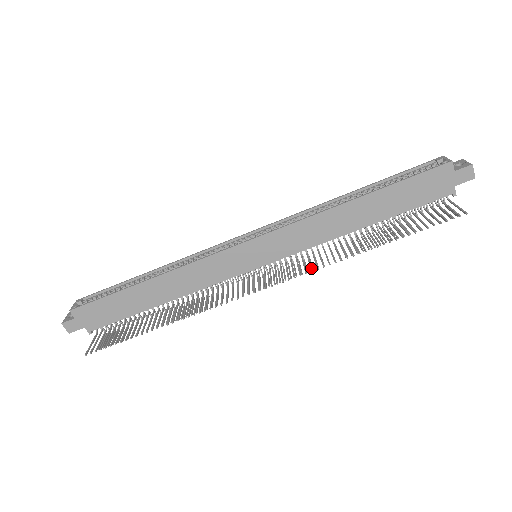
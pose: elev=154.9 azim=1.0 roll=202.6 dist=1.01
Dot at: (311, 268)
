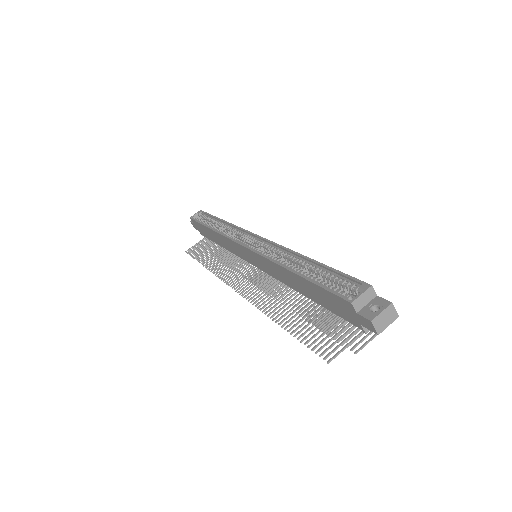
Dot at: (253, 299)
